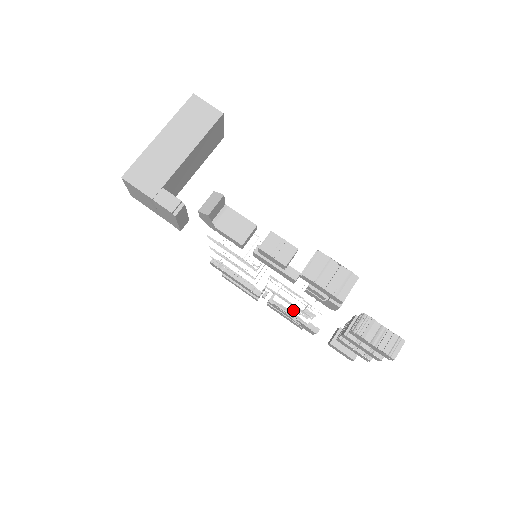
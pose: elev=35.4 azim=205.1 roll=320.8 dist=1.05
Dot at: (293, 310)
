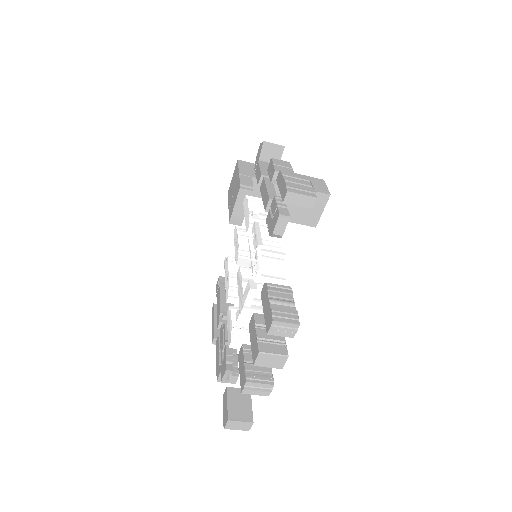
Dot at: (233, 325)
